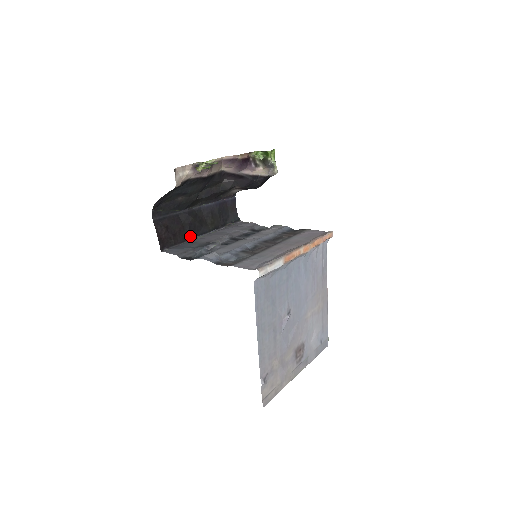
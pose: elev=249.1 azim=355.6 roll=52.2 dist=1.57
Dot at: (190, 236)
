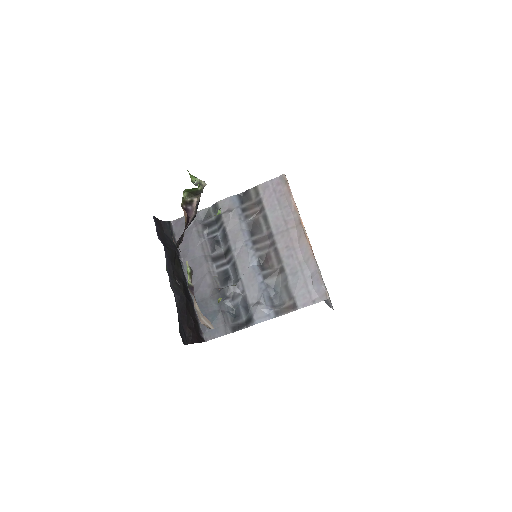
Dot at: (190, 299)
